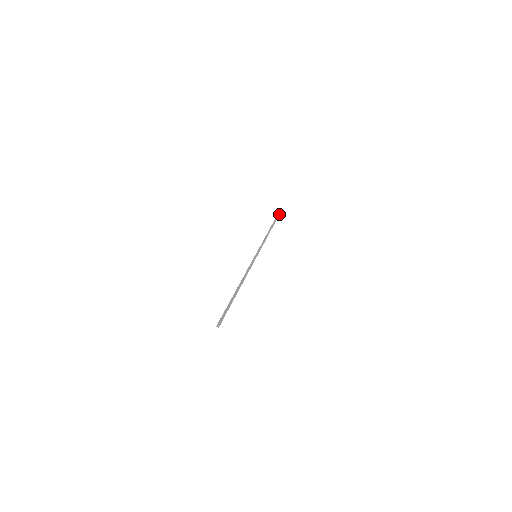
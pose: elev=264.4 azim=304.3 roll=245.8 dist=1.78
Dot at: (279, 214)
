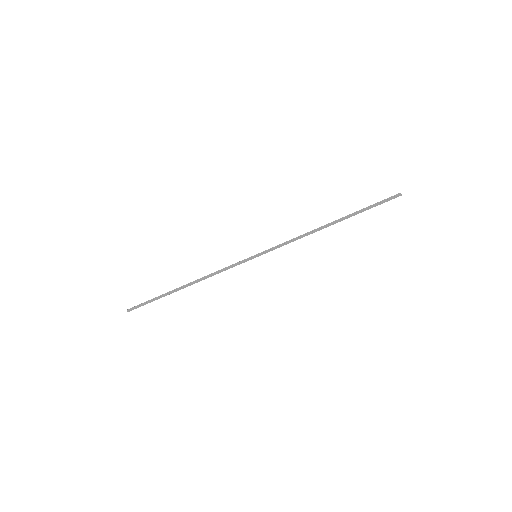
Dot at: occluded
